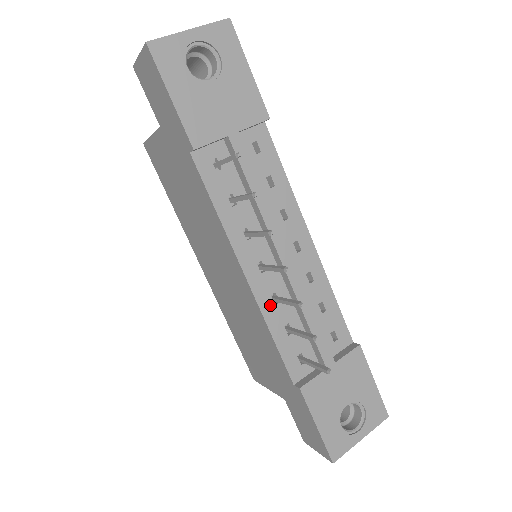
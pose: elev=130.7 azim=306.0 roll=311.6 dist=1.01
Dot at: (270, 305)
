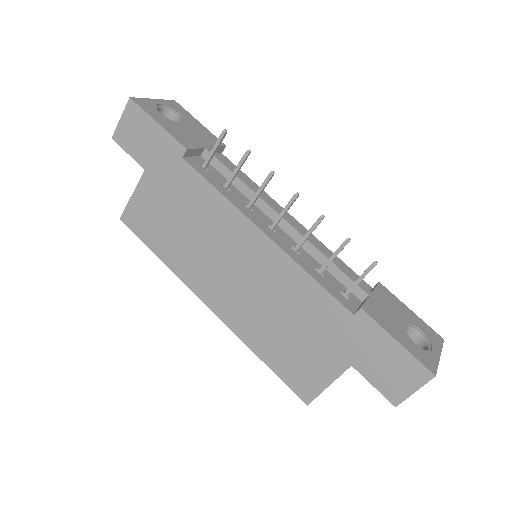
Dot at: (294, 254)
